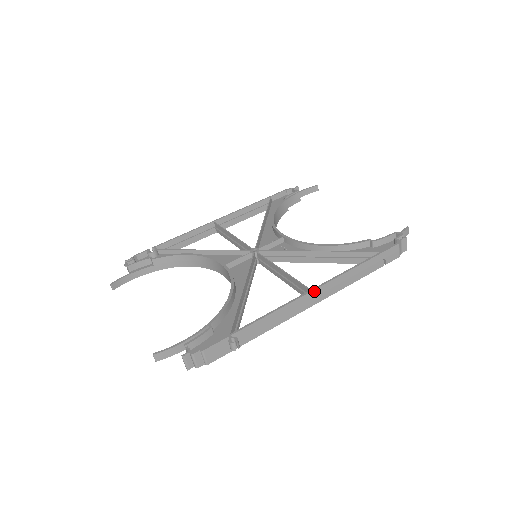
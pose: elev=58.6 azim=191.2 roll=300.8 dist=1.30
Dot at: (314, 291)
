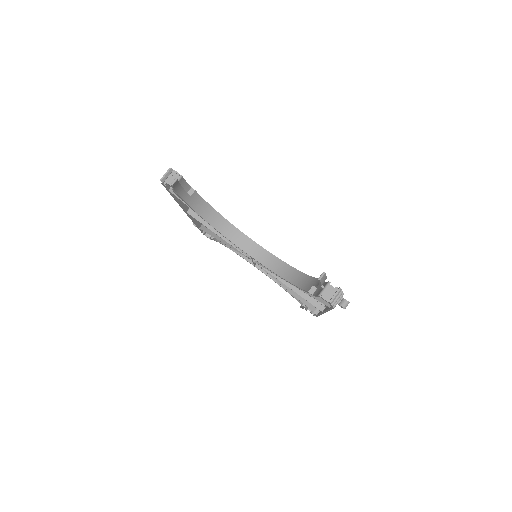
Dot at: occluded
